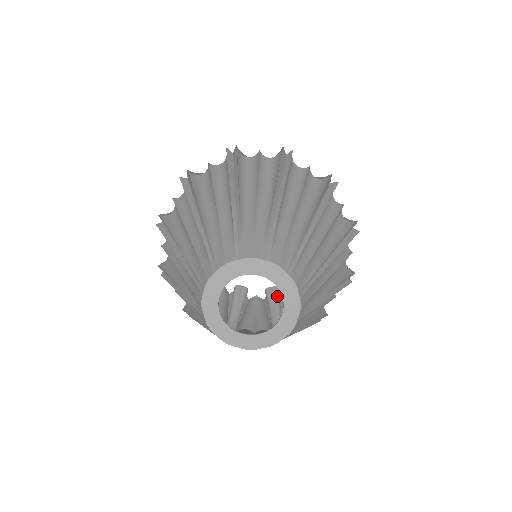
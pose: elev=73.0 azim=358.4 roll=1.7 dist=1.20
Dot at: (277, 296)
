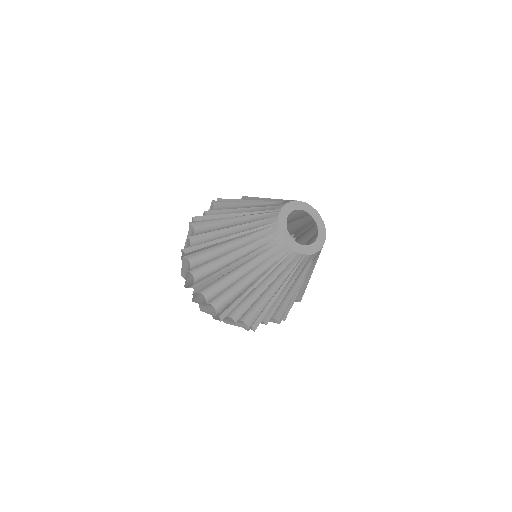
Dot at: occluded
